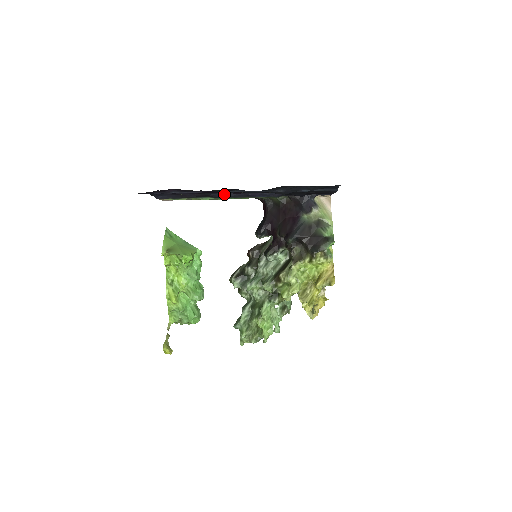
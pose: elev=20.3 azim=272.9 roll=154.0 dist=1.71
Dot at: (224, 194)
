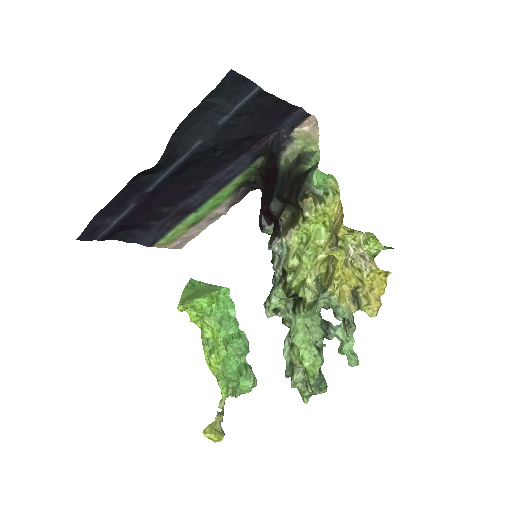
Dot at: (193, 199)
